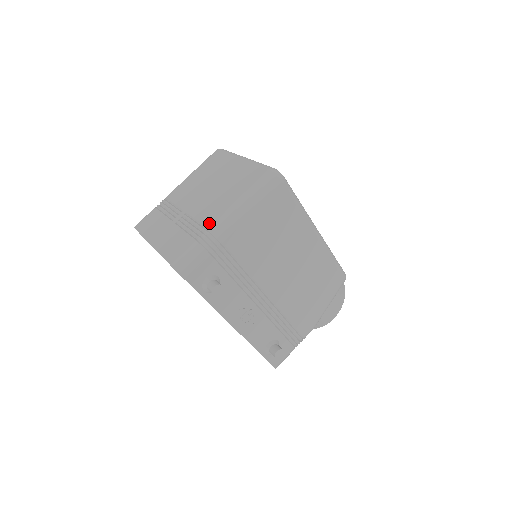
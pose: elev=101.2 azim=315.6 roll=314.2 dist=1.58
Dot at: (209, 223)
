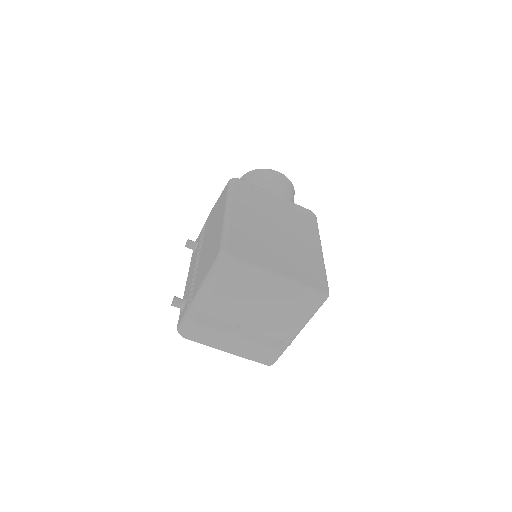
Dot at: (284, 340)
